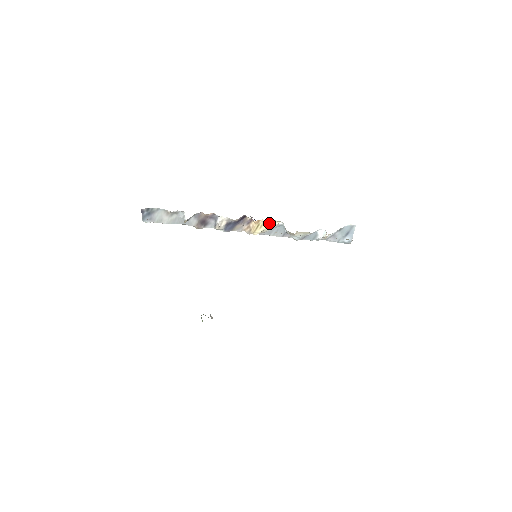
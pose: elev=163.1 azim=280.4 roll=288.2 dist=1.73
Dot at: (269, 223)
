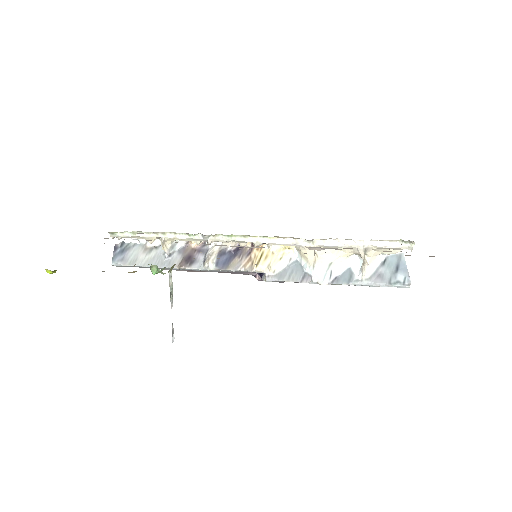
Dot at: (277, 253)
